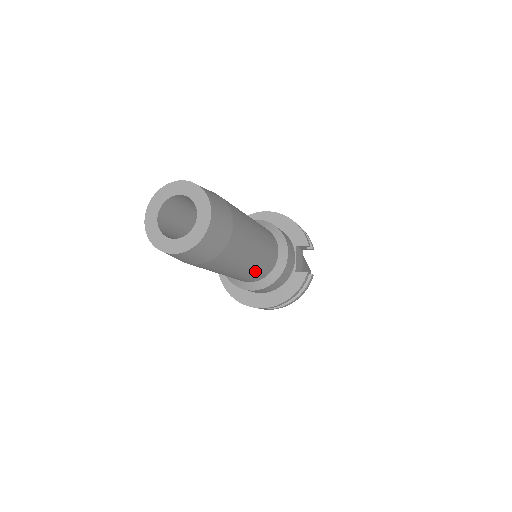
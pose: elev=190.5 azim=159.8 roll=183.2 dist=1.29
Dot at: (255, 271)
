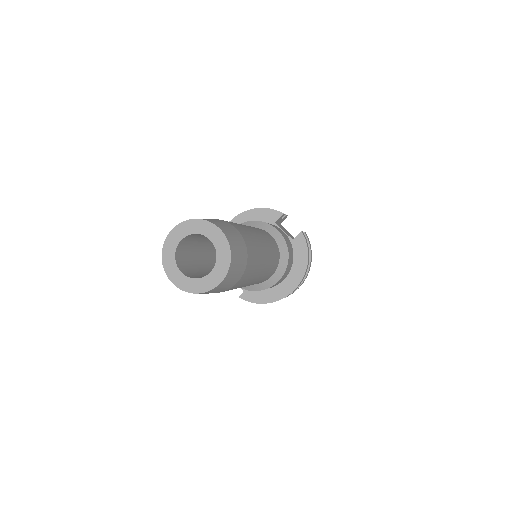
Dot at: (272, 259)
